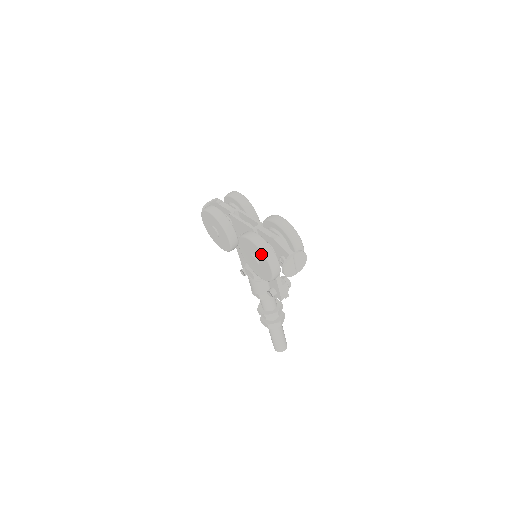
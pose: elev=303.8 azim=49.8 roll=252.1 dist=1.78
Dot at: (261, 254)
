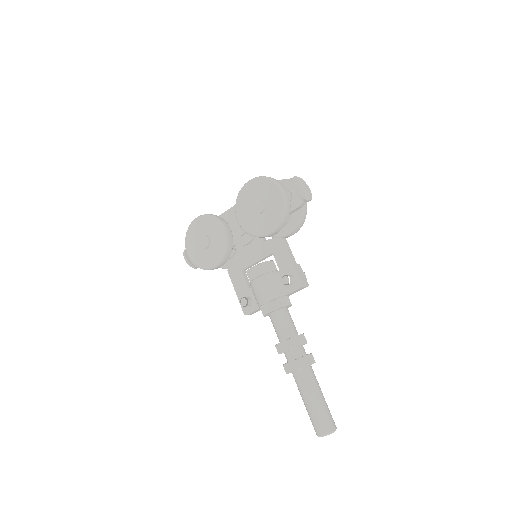
Dot at: (265, 182)
